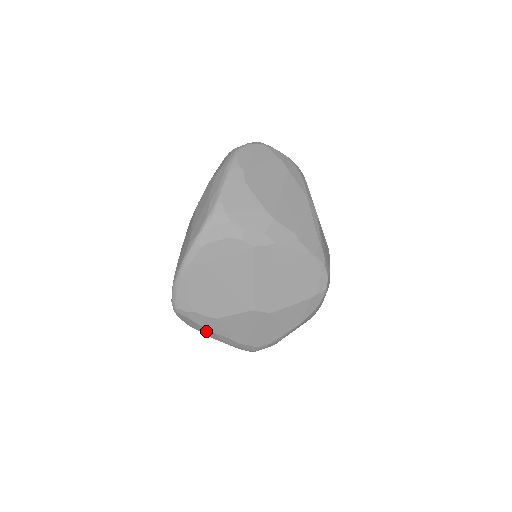
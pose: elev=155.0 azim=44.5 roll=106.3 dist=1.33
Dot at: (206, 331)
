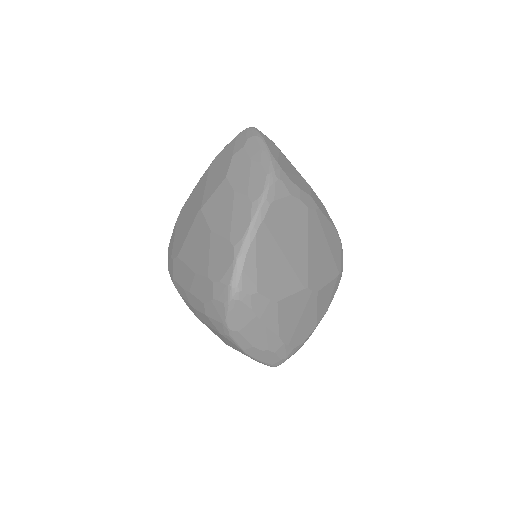
Dot at: (255, 330)
